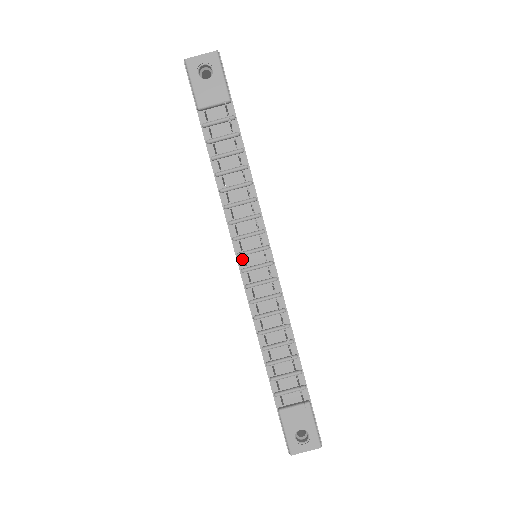
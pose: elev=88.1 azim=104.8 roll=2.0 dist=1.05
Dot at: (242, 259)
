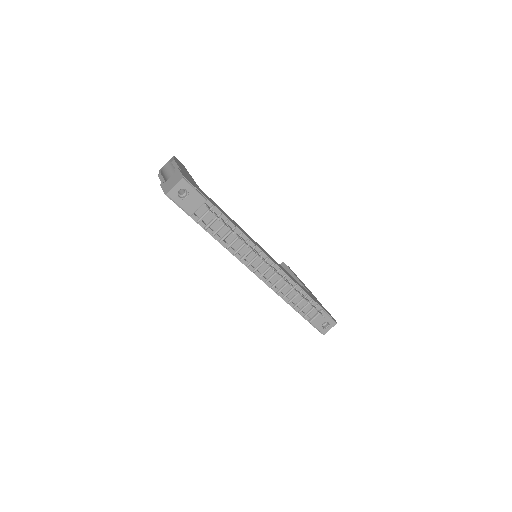
Dot at: (257, 272)
